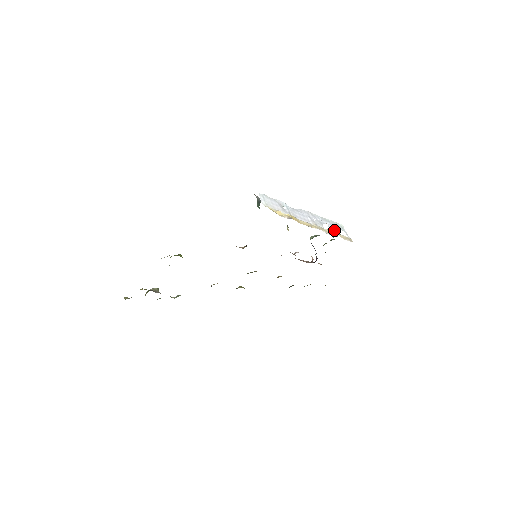
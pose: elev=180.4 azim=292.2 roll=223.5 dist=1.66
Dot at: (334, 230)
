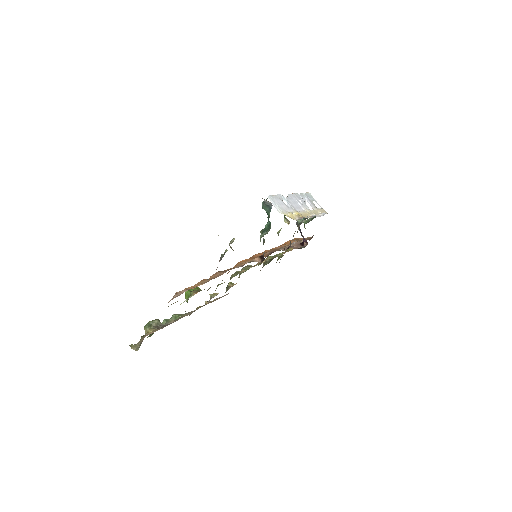
Dot at: (313, 205)
